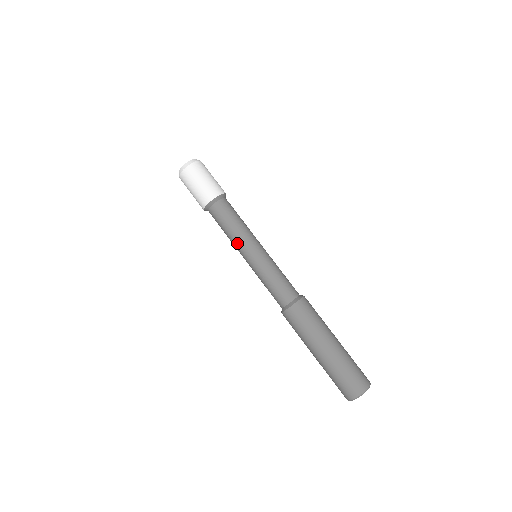
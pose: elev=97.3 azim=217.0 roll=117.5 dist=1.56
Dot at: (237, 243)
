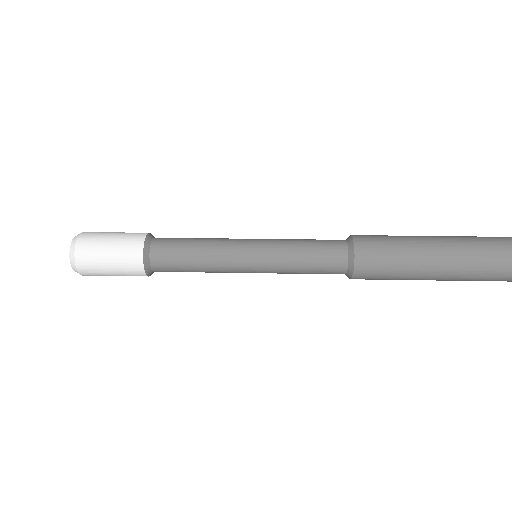
Dot at: (222, 254)
